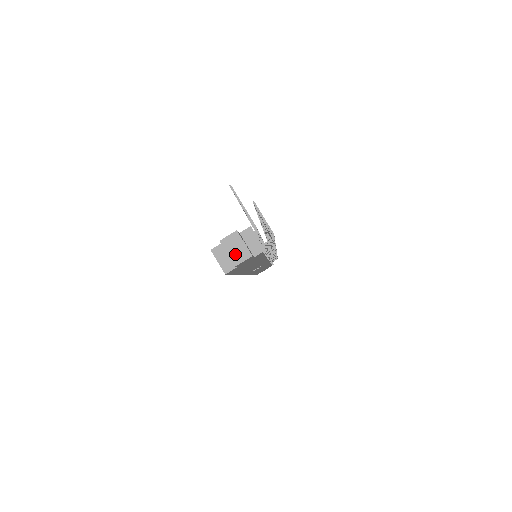
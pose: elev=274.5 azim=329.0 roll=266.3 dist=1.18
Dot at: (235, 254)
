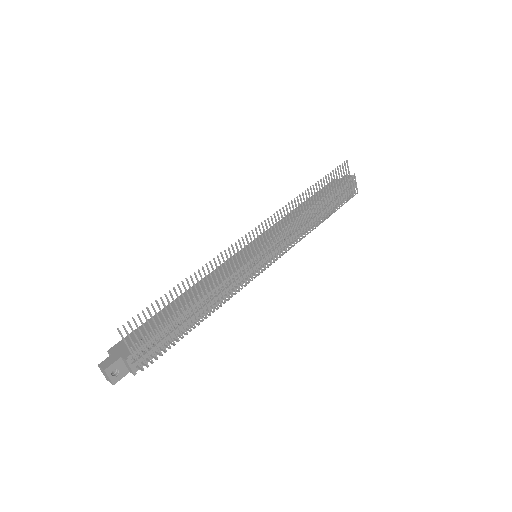
Dot at: (106, 377)
